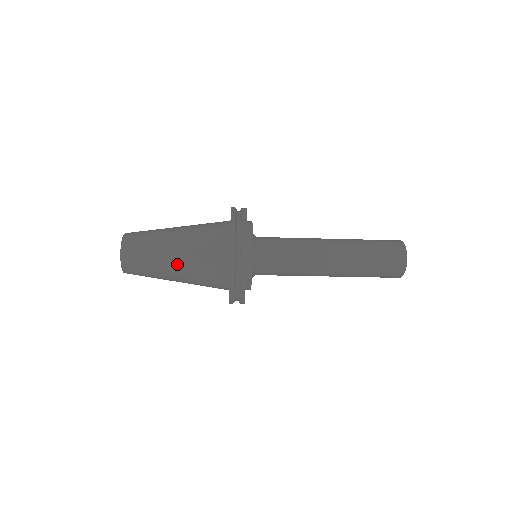
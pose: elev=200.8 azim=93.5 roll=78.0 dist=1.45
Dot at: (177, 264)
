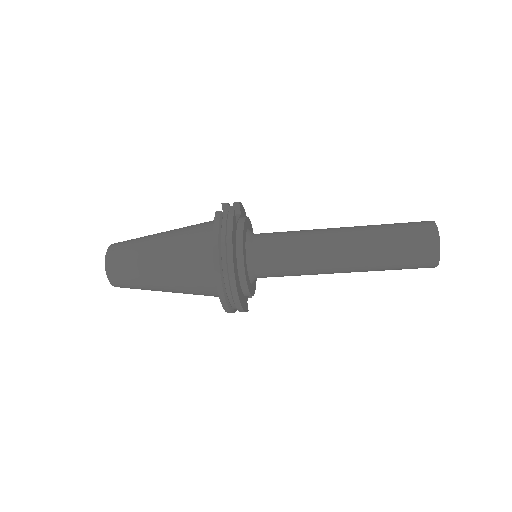
Dot at: (172, 292)
